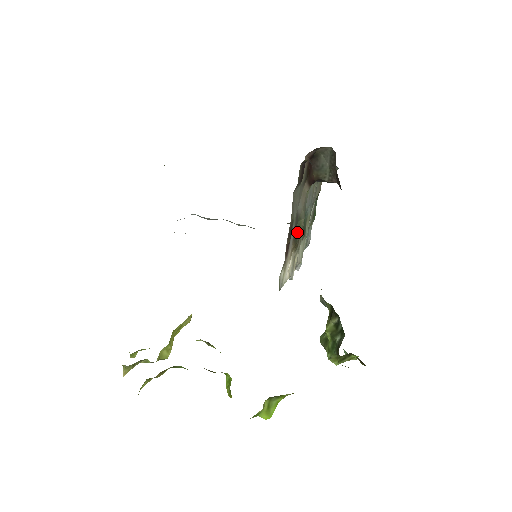
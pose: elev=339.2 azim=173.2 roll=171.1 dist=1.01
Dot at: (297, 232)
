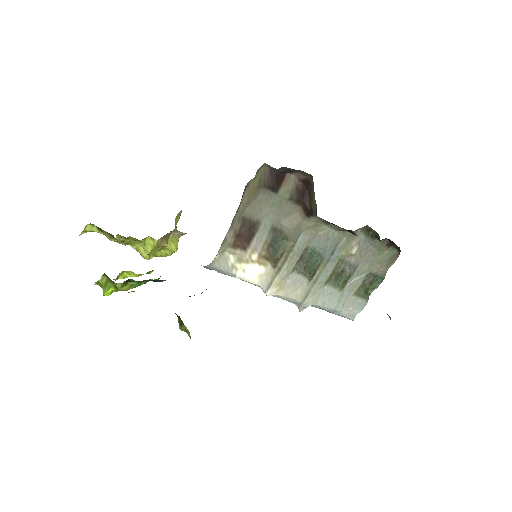
Dot at: (279, 249)
